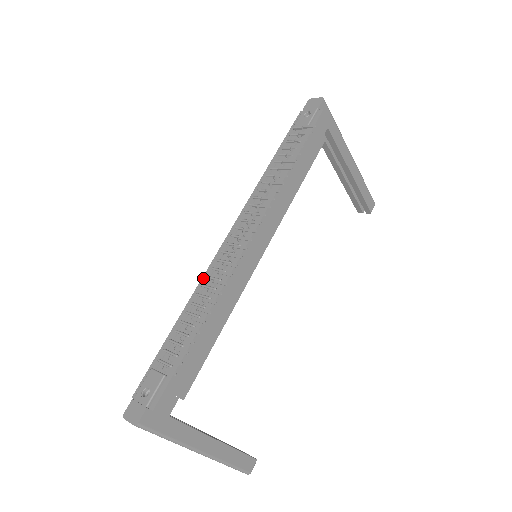
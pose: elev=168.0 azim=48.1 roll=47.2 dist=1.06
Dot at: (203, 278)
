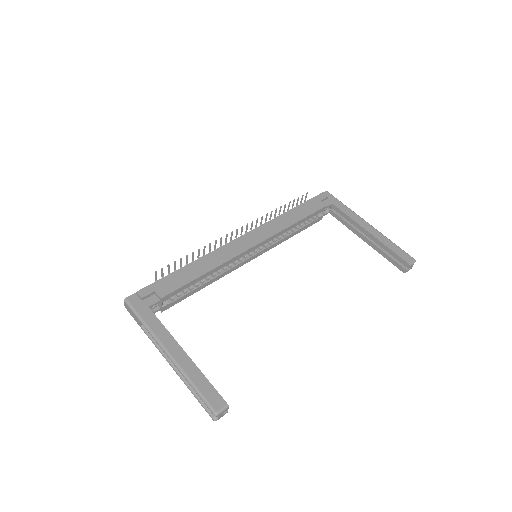
Dot at: occluded
